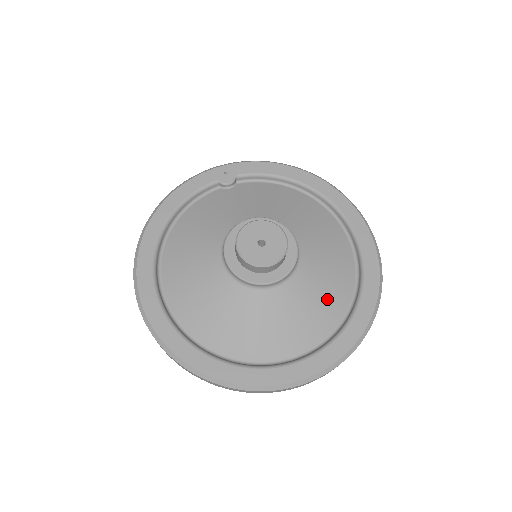
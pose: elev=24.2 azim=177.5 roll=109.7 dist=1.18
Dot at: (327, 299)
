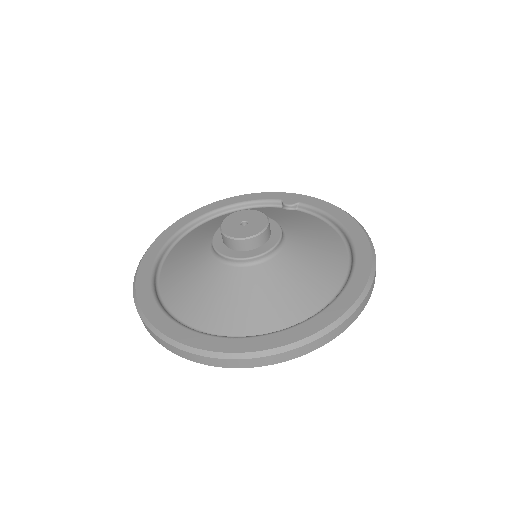
Dot at: (268, 306)
